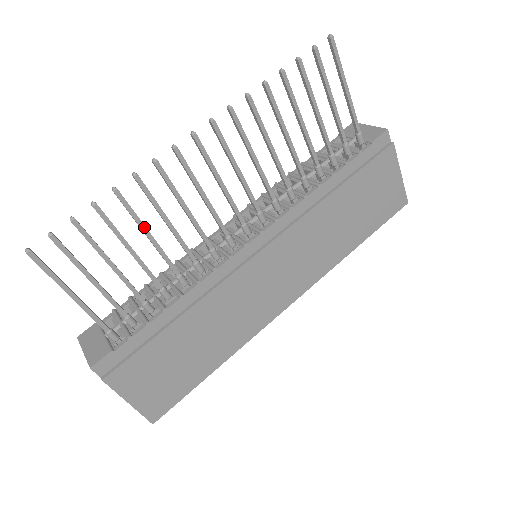
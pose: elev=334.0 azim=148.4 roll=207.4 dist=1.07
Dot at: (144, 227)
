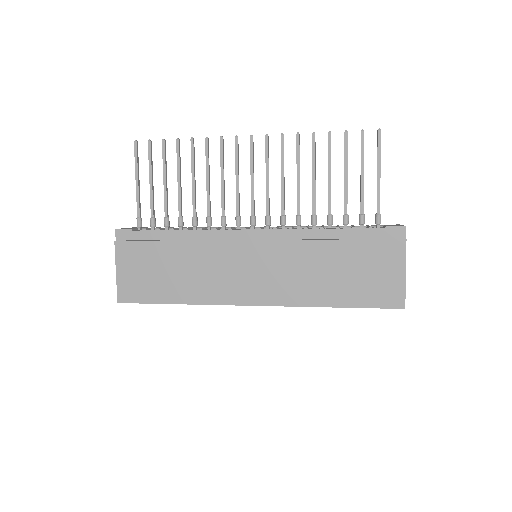
Dot at: (194, 170)
